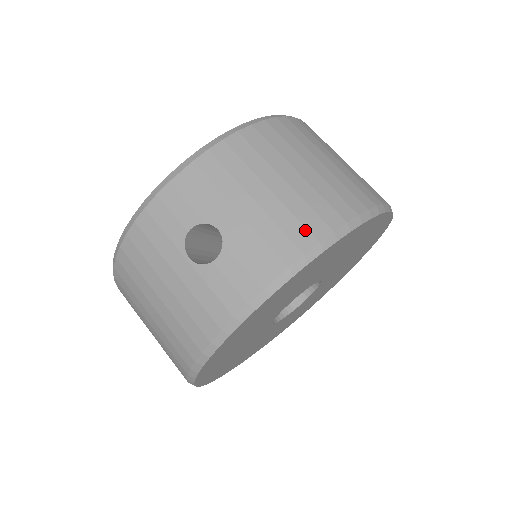
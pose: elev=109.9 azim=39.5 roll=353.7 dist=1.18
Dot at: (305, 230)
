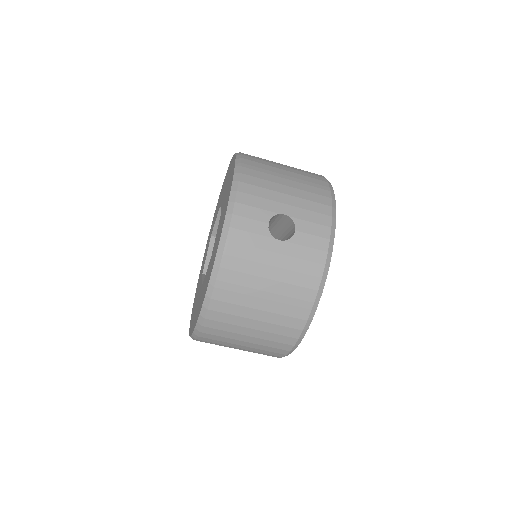
Dot at: occluded
